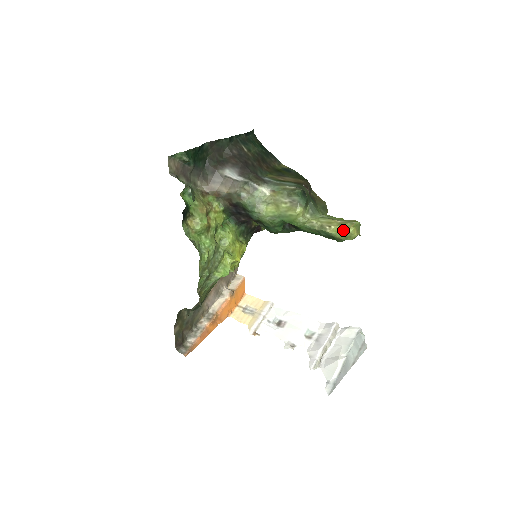
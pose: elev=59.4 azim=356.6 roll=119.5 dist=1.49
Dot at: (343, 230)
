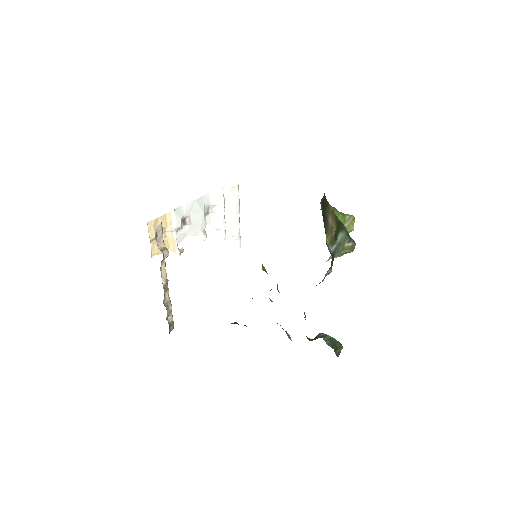
Dot at: occluded
